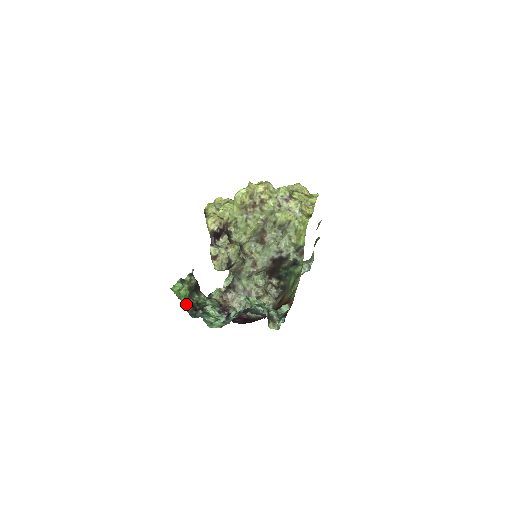
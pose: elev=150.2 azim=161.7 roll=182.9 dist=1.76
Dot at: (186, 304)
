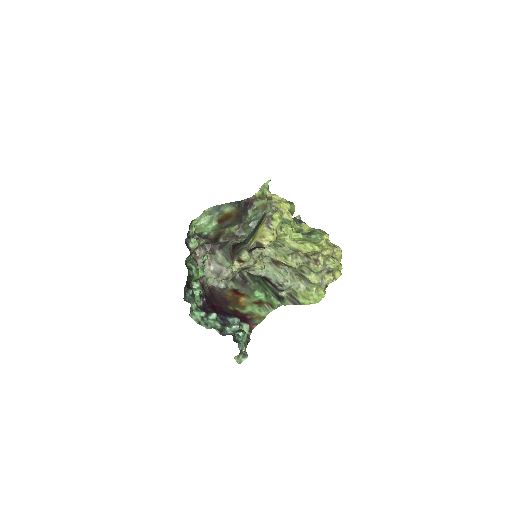
Dot at: occluded
